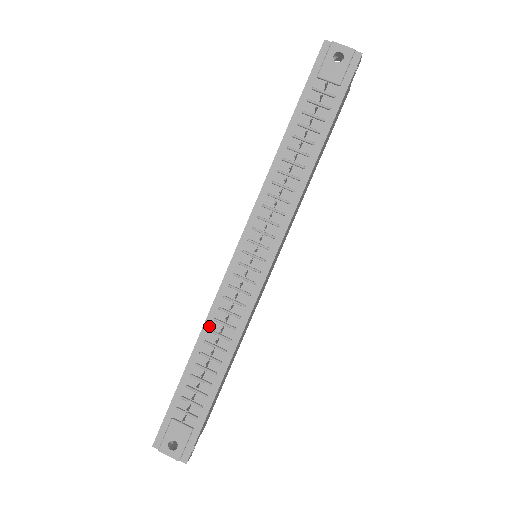
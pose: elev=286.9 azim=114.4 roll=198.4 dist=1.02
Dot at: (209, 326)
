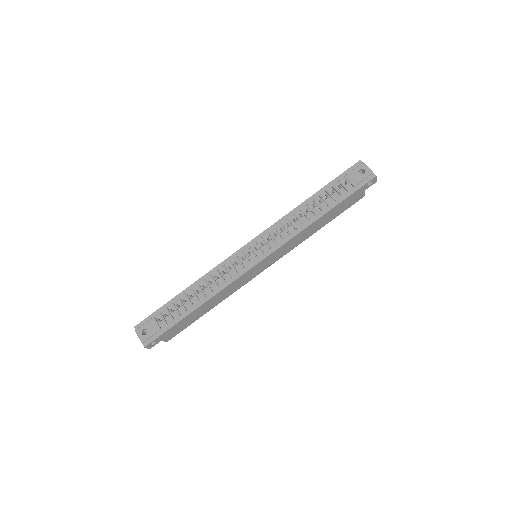
Dot at: (206, 277)
